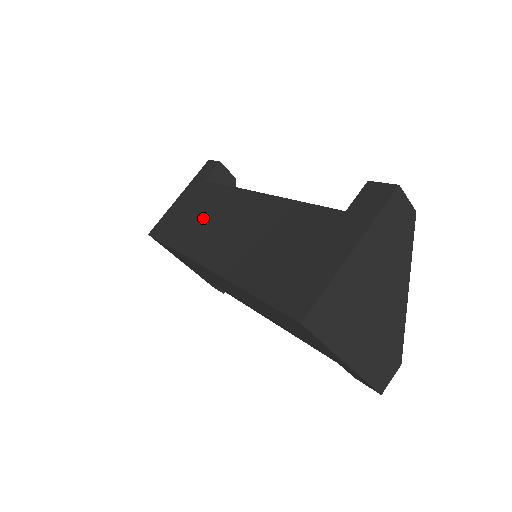
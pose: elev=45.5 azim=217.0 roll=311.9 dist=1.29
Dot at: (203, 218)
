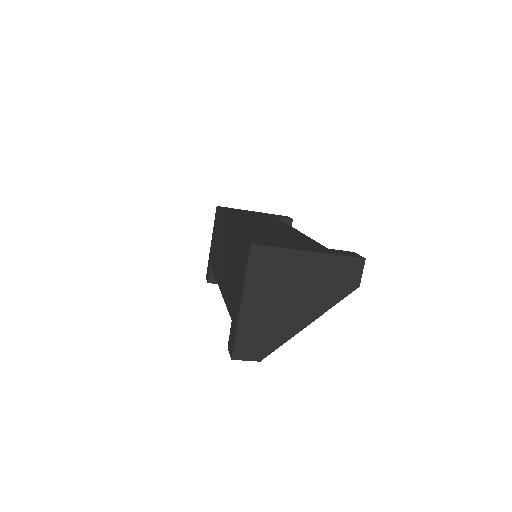
Dot at: (254, 218)
